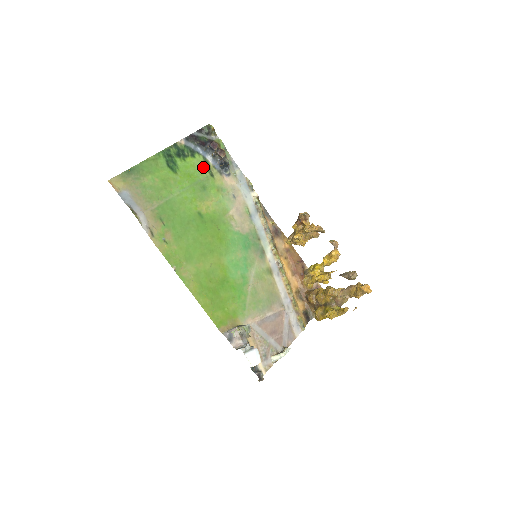
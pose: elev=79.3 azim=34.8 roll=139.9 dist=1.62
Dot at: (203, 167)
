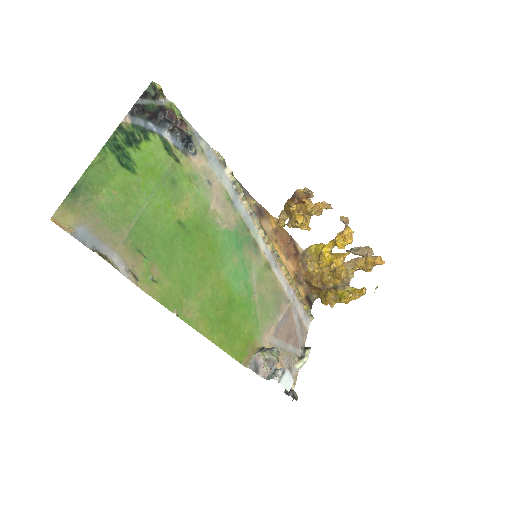
Dot at: (164, 152)
